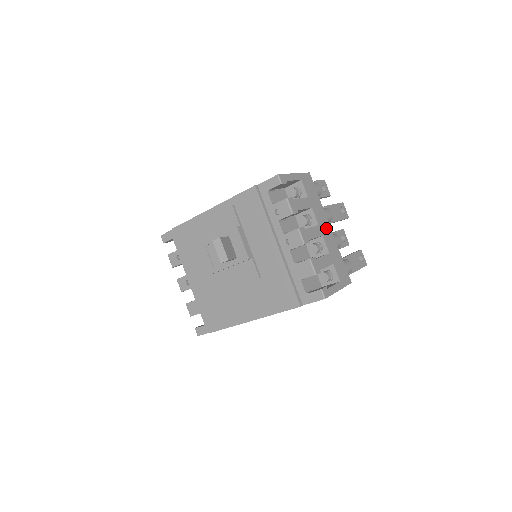
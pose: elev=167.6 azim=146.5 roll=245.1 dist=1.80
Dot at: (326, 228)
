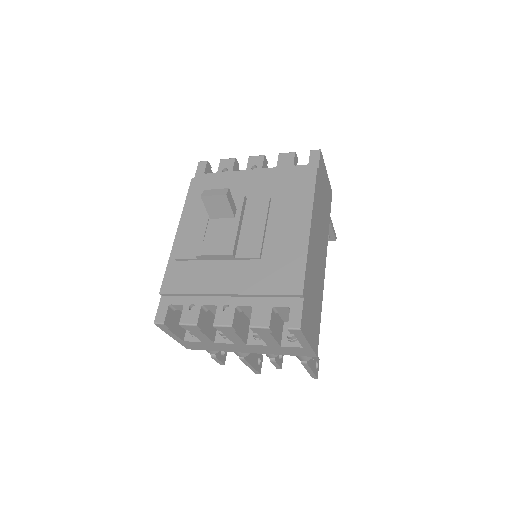
Dot at: occluded
